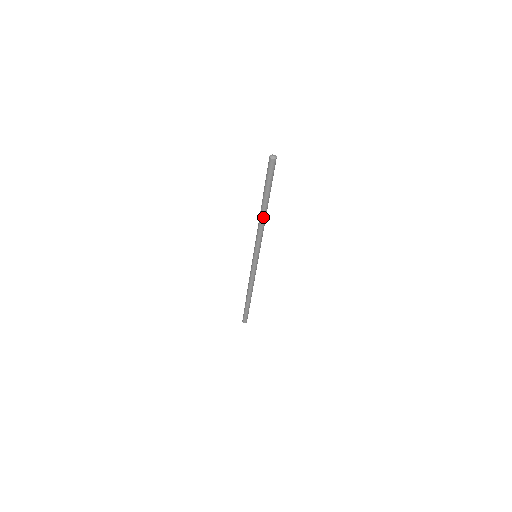
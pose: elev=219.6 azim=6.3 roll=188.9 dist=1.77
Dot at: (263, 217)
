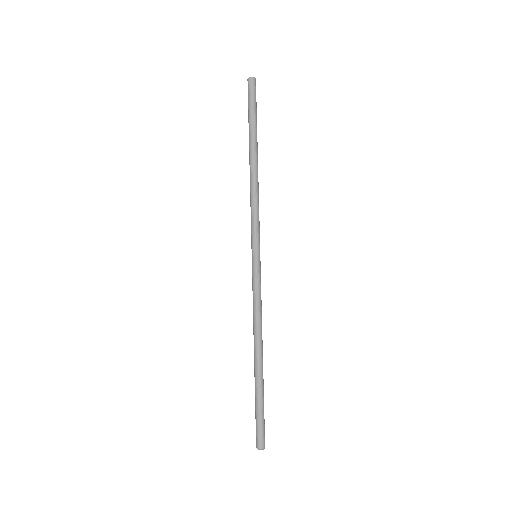
Dot at: (255, 170)
